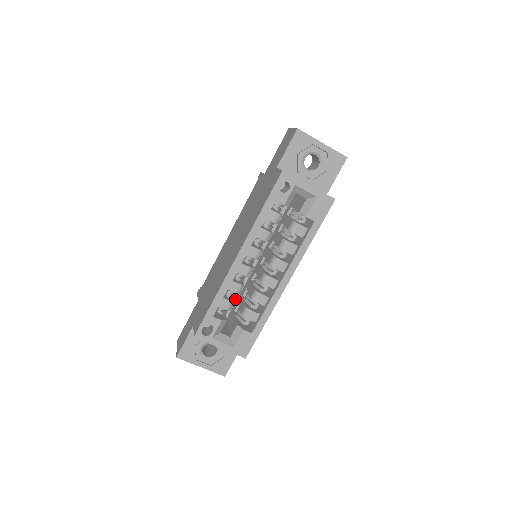
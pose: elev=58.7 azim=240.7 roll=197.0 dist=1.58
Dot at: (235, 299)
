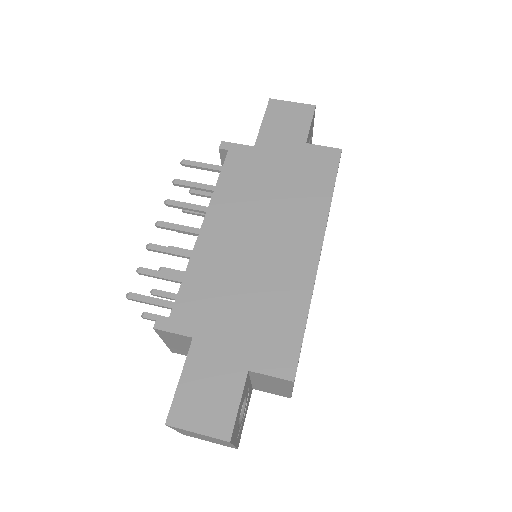
Dot at: occluded
